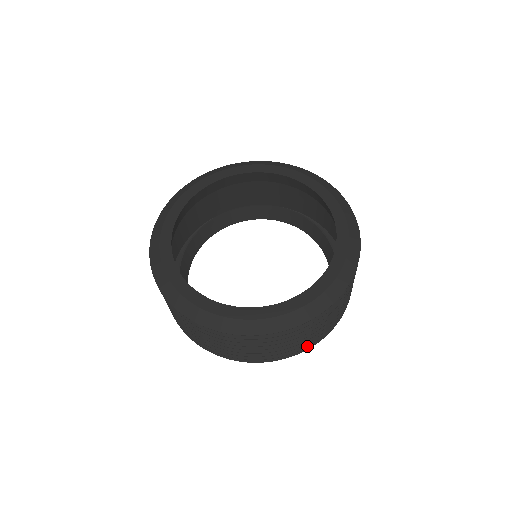
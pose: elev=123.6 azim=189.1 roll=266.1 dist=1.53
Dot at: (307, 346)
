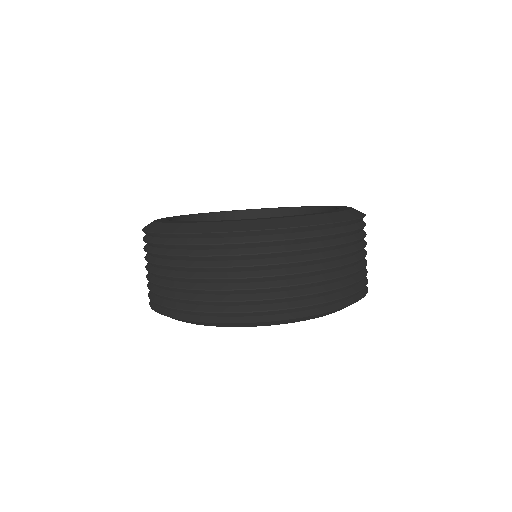
Dot at: (360, 289)
